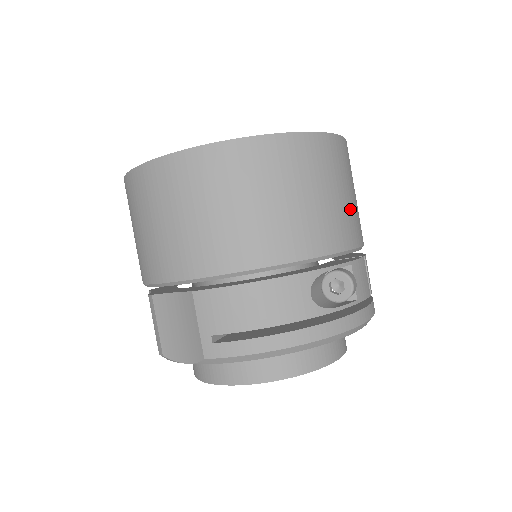
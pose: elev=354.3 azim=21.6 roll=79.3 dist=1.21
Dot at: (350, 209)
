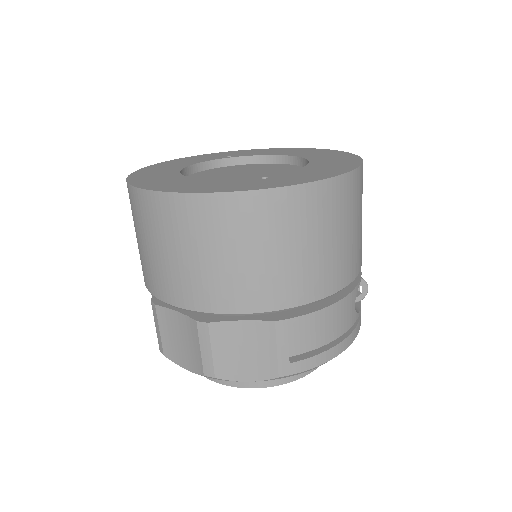
Dot at: occluded
